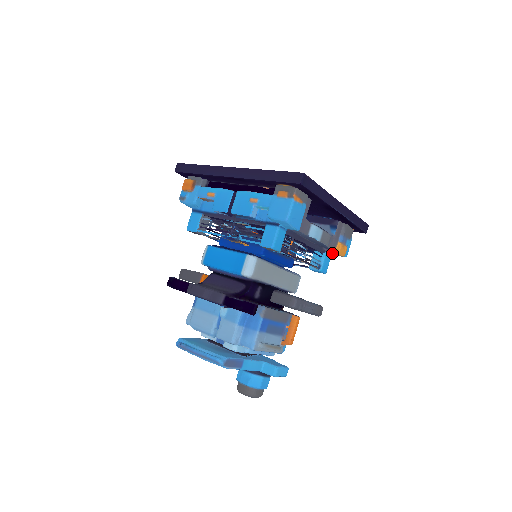
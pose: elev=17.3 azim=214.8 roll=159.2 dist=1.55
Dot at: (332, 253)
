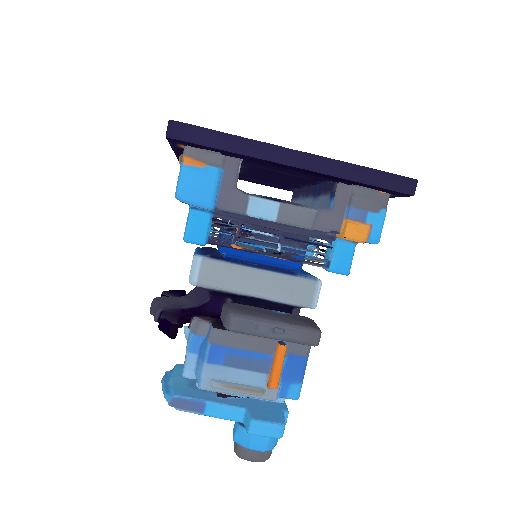
Dot at: occluded
